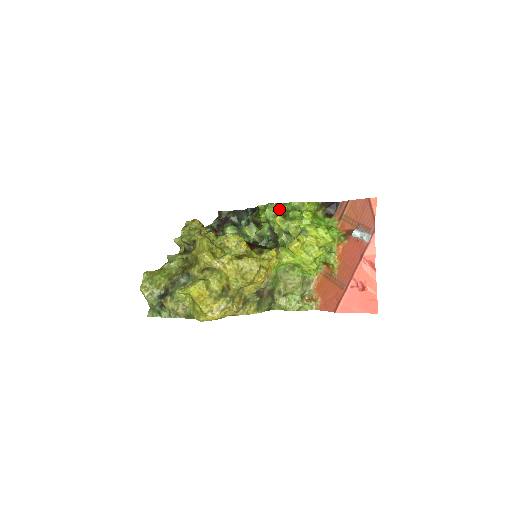
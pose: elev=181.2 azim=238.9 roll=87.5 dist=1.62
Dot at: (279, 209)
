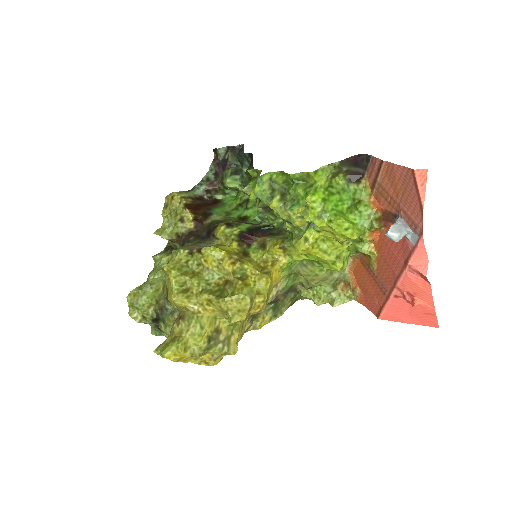
Dot at: (275, 183)
